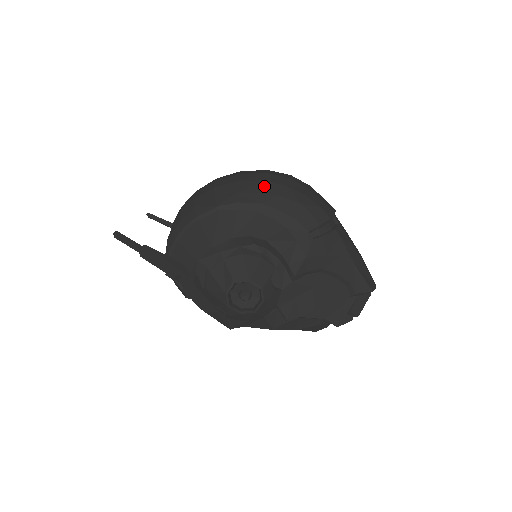
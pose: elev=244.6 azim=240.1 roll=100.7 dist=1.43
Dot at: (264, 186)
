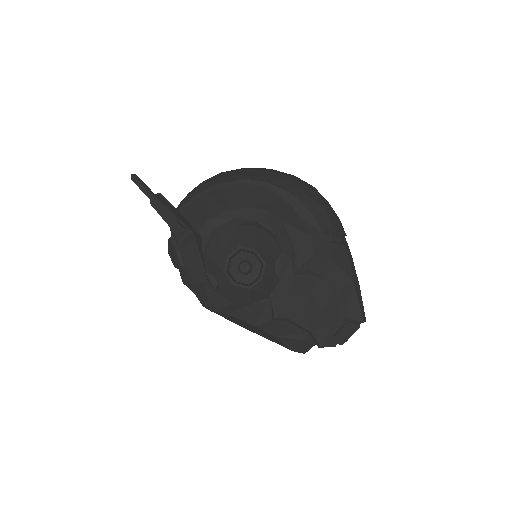
Dot at: (292, 180)
